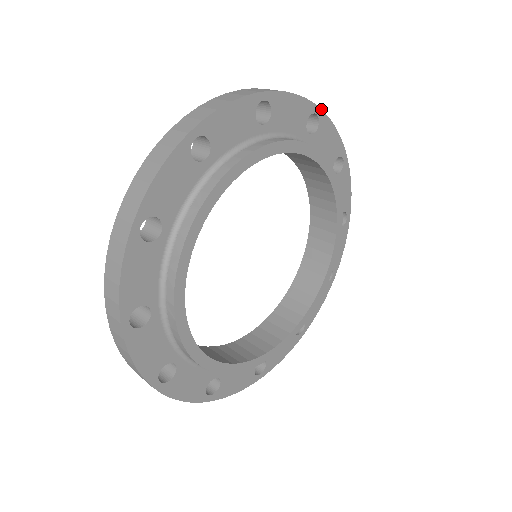
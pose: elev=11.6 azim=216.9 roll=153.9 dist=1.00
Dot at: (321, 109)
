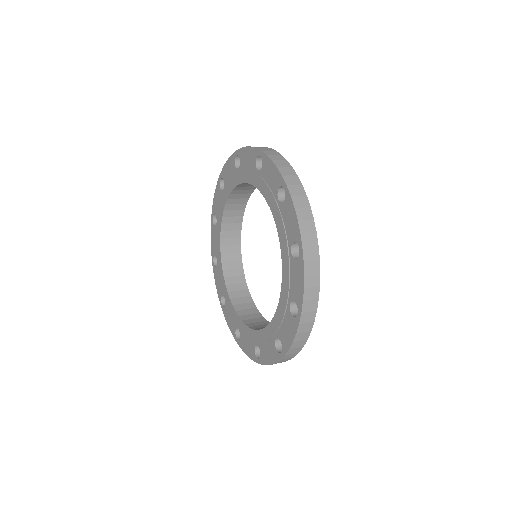
Dot at: occluded
